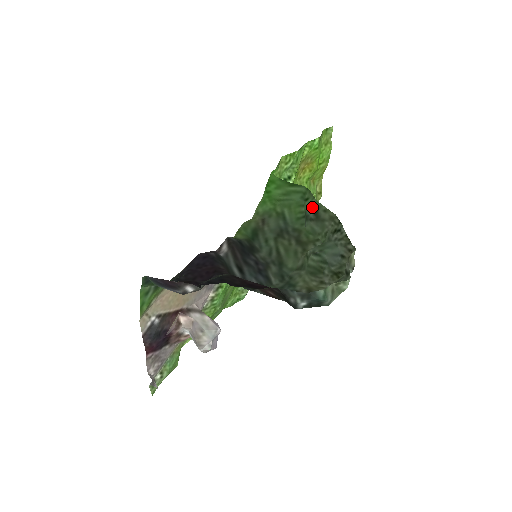
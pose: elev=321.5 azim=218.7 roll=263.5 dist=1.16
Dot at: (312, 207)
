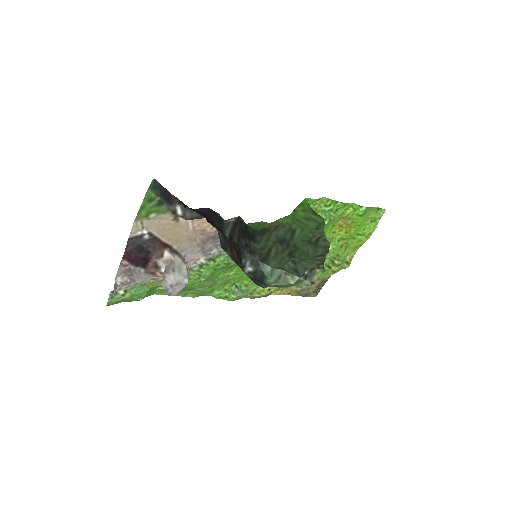
Dot at: (318, 234)
